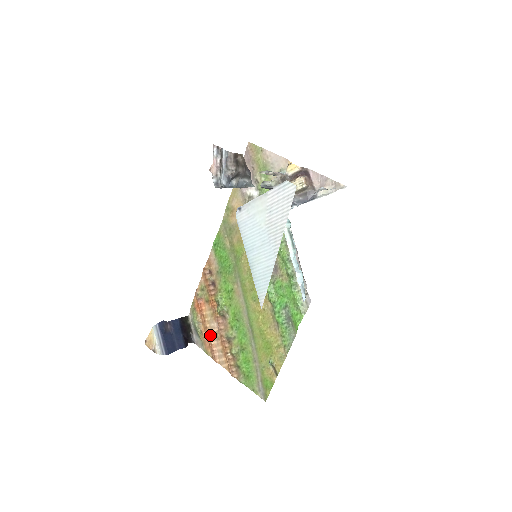
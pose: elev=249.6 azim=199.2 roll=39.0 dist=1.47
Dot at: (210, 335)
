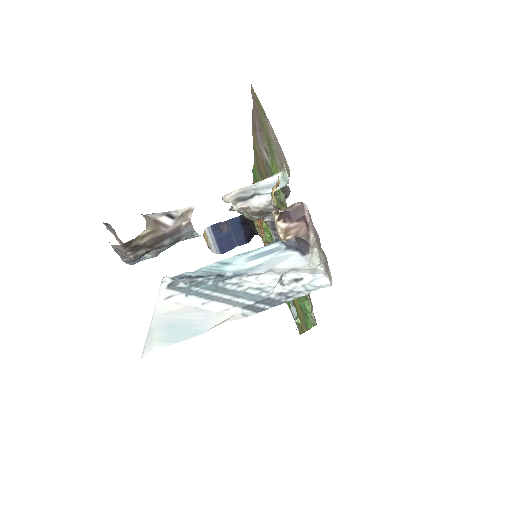
Dot at: occluded
